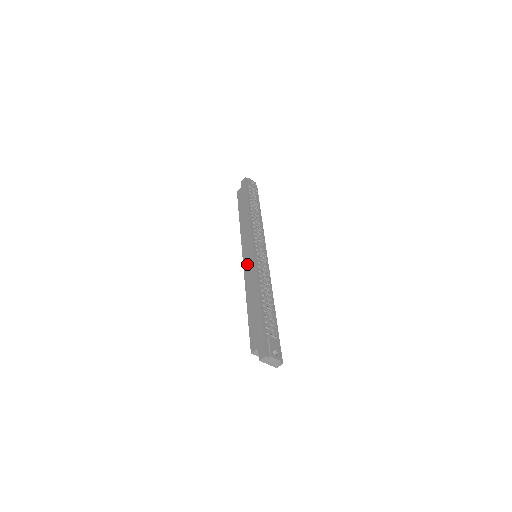
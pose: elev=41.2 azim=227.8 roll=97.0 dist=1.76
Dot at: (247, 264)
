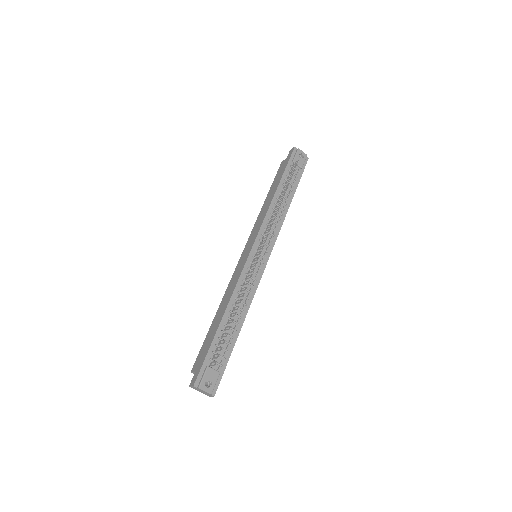
Dot at: (239, 265)
